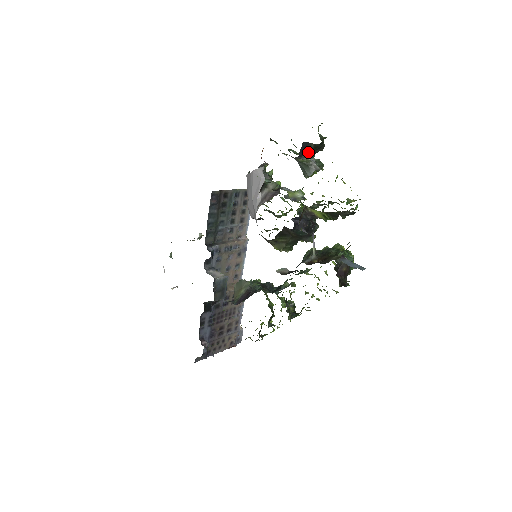
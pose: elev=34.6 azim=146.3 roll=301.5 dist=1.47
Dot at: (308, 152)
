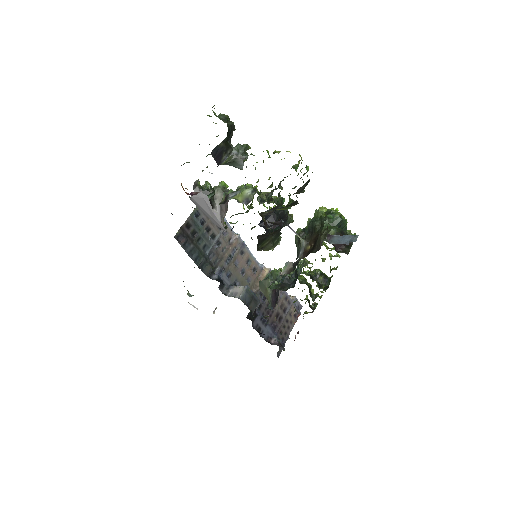
Dot at: (223, 153)
